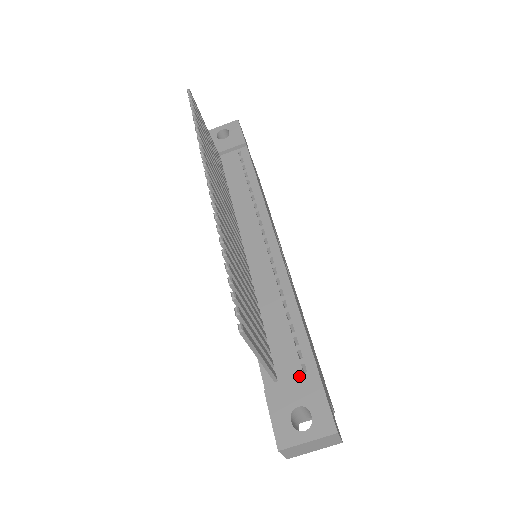
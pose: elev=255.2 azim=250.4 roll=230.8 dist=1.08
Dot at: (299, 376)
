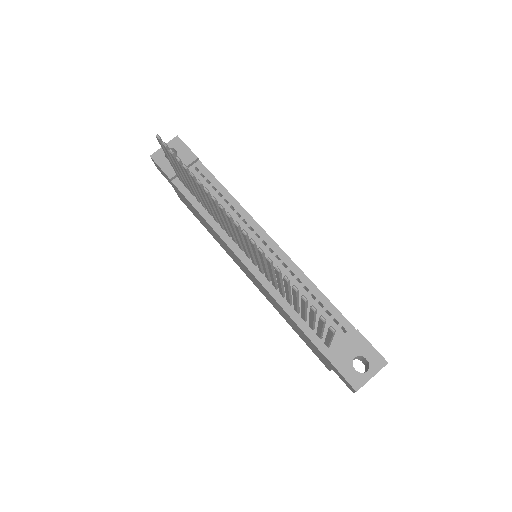
Dot at: (343, 337)
